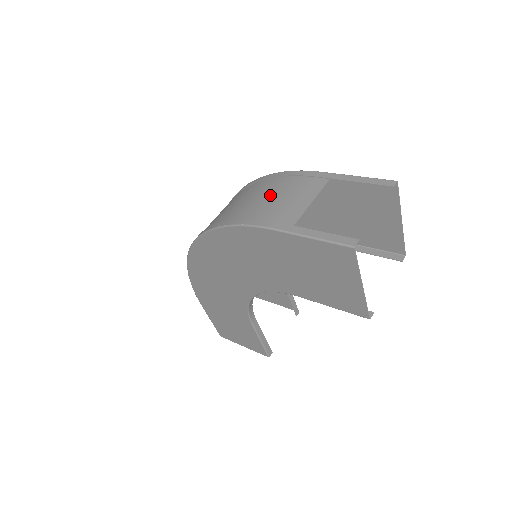
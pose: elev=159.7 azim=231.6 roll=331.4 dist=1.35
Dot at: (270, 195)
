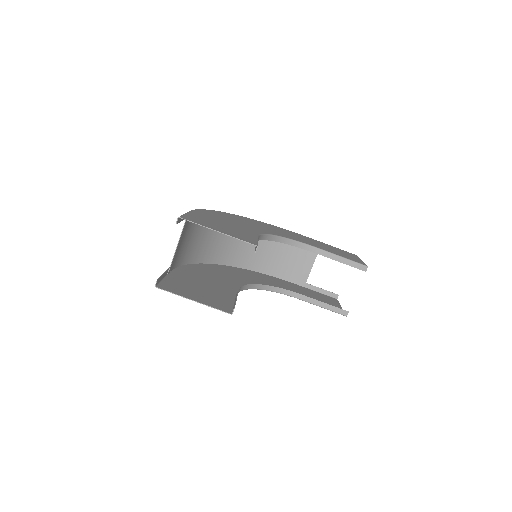
Dot at: (187, 237)
